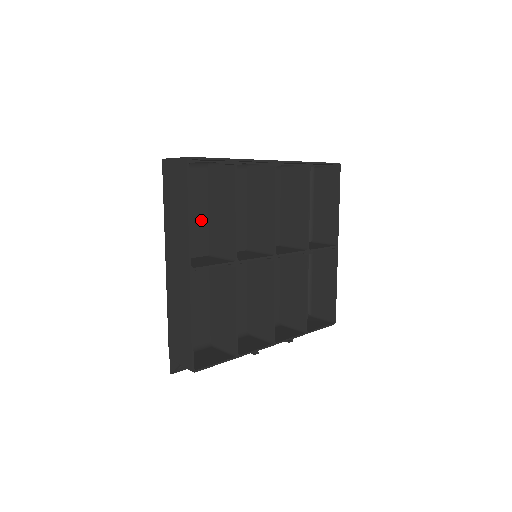
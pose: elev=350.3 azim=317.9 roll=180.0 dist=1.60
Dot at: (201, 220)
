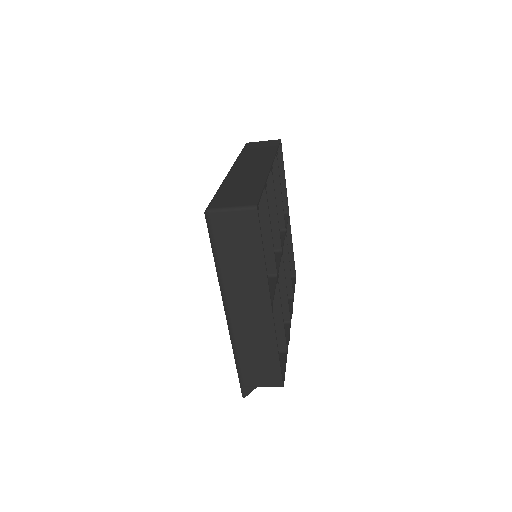
Dot at: occluded
